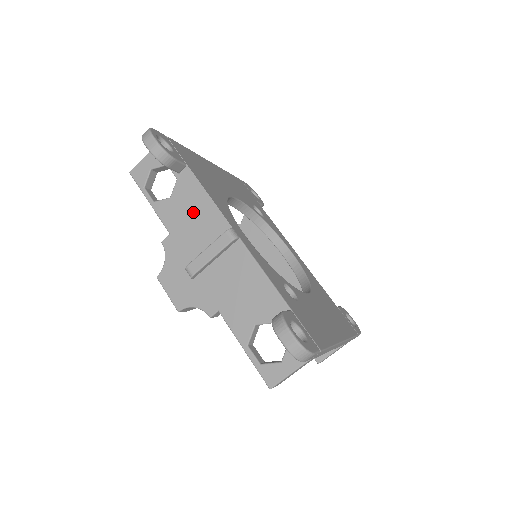
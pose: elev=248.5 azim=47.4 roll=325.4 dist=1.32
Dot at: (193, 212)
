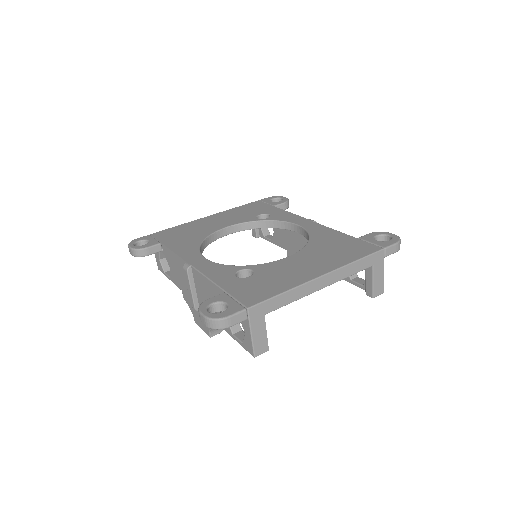
Dot at: (177, 268)
